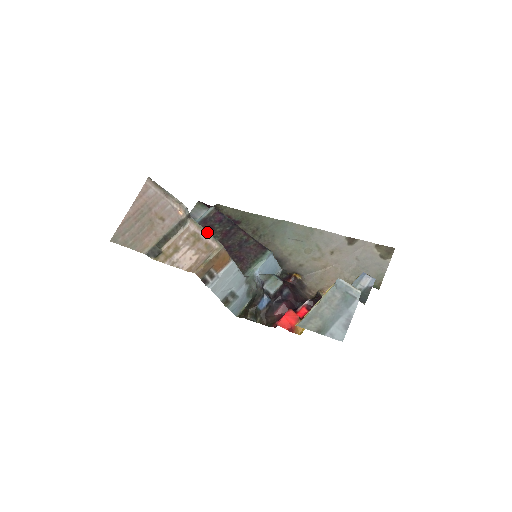
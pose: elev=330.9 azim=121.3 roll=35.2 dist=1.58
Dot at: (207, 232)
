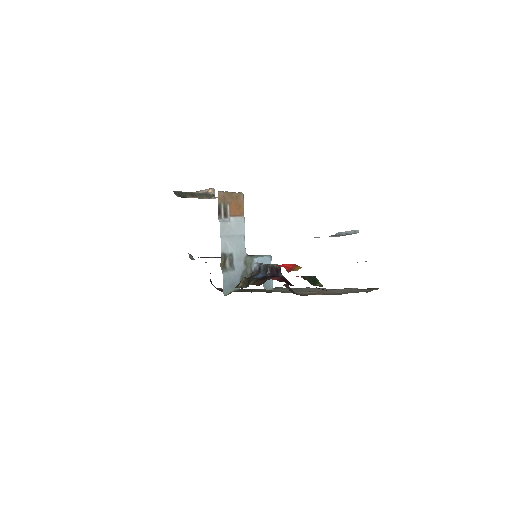
Dot at: occluded
